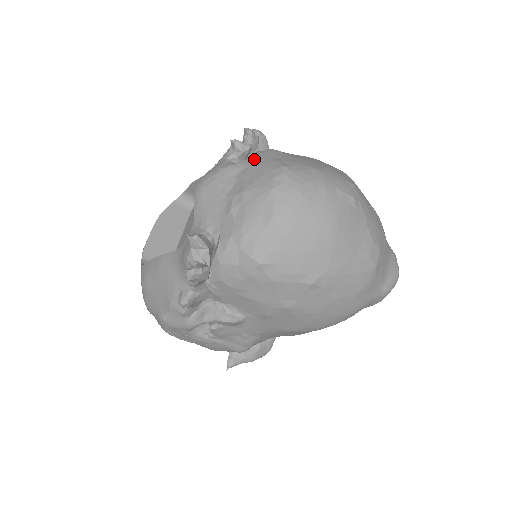
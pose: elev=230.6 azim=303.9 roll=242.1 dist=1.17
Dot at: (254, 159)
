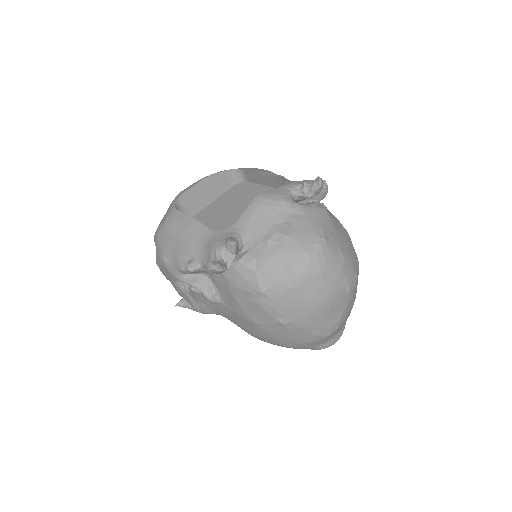
Dot at: (309, 212)
